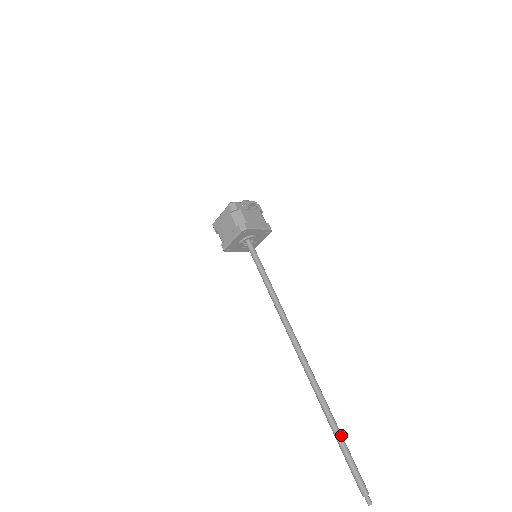
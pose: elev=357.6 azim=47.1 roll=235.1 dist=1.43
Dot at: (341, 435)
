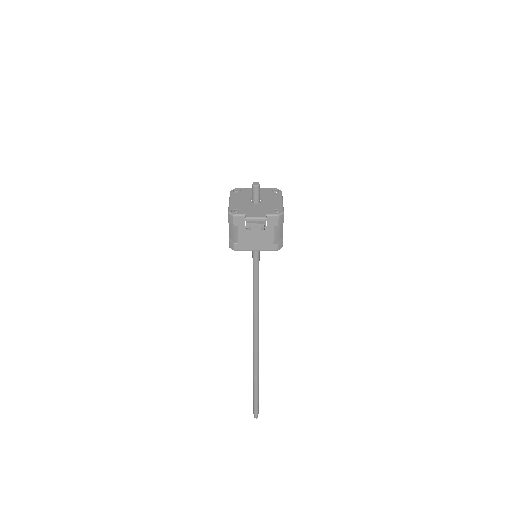
Dot at: (256, 390)
